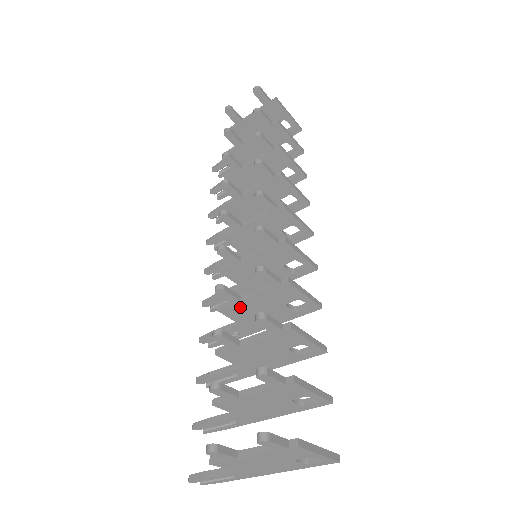
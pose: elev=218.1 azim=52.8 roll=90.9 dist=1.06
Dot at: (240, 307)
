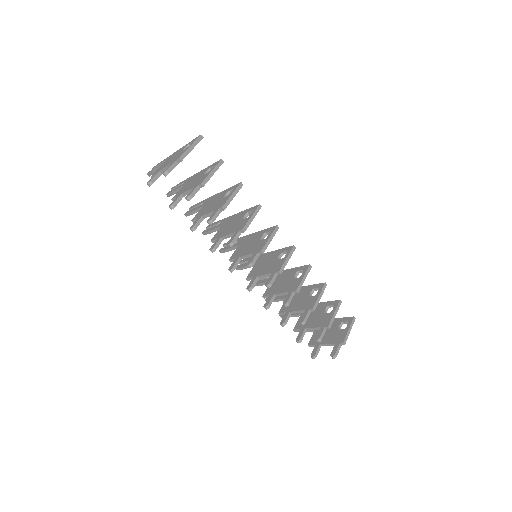
Dot at: occluded
